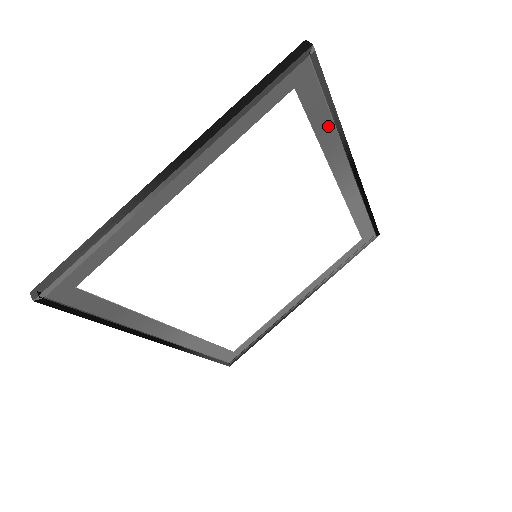
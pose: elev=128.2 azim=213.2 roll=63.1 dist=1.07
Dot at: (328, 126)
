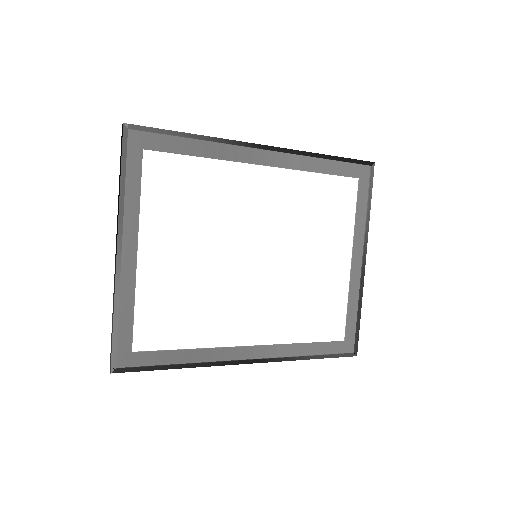
Dot at: (199, 145)
